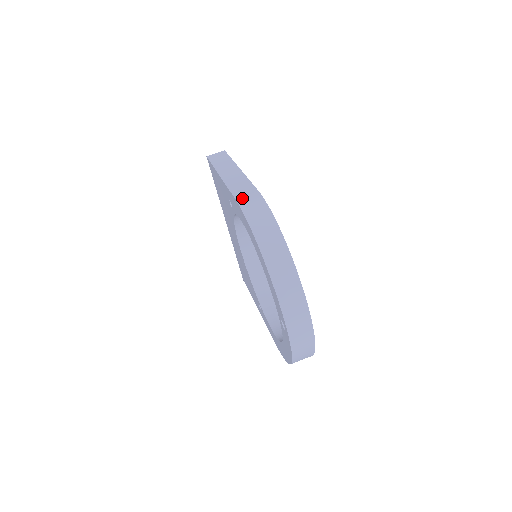
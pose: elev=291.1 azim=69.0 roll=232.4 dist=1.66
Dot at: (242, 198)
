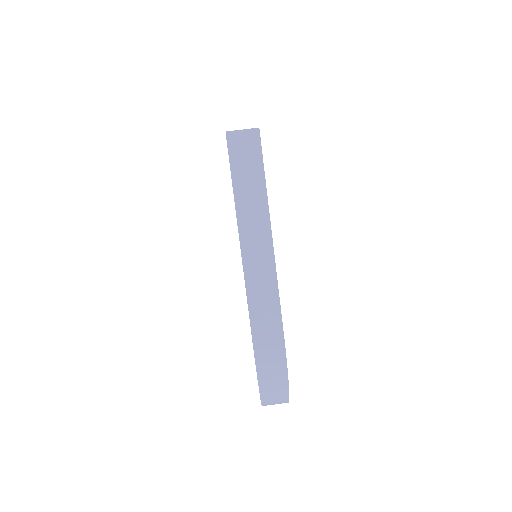
Dot at: (260, 334)
